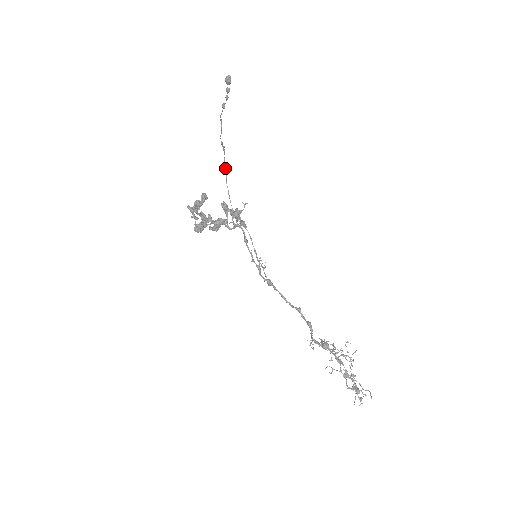
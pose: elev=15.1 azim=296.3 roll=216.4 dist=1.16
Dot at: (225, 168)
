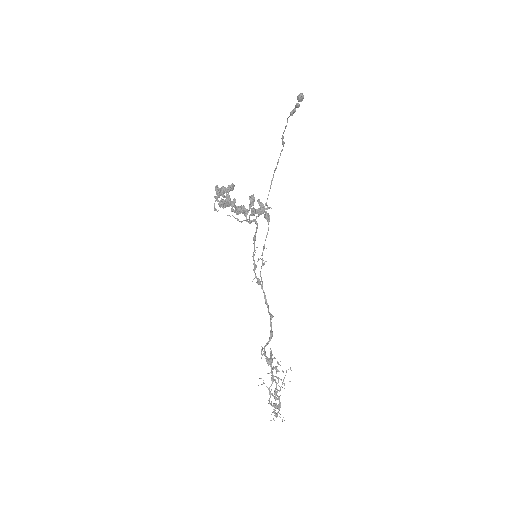
Dot at: occluded
